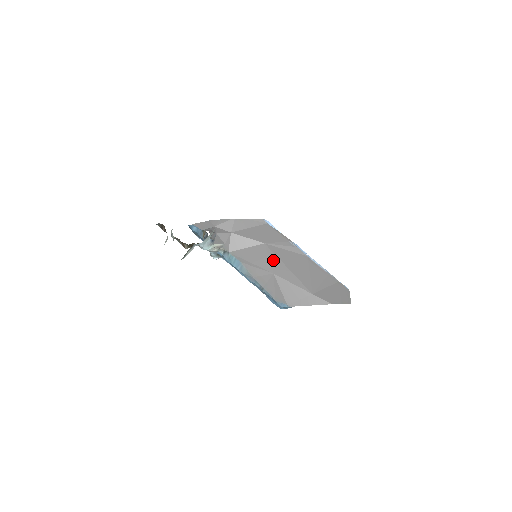
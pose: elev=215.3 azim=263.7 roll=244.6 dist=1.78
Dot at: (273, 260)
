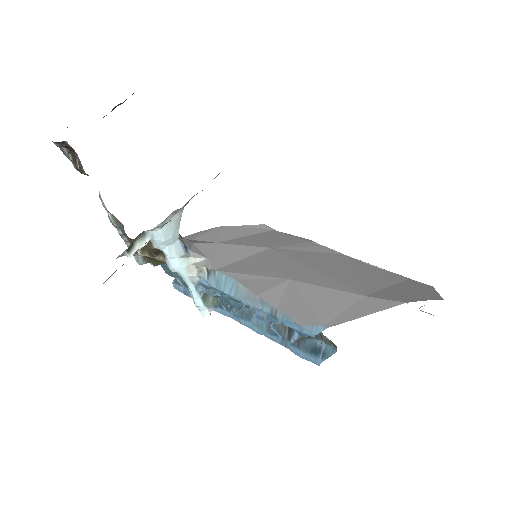
Dot at: (287, 264)
